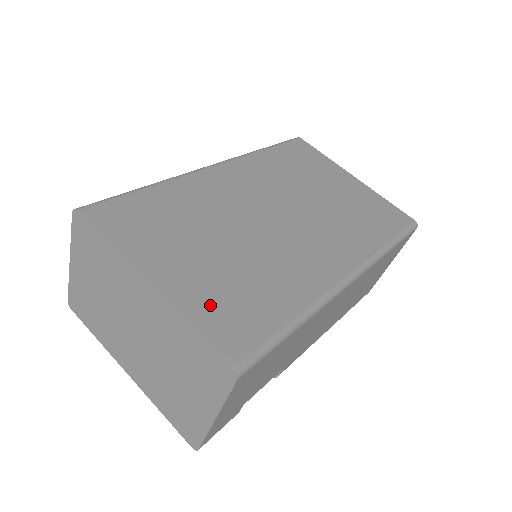
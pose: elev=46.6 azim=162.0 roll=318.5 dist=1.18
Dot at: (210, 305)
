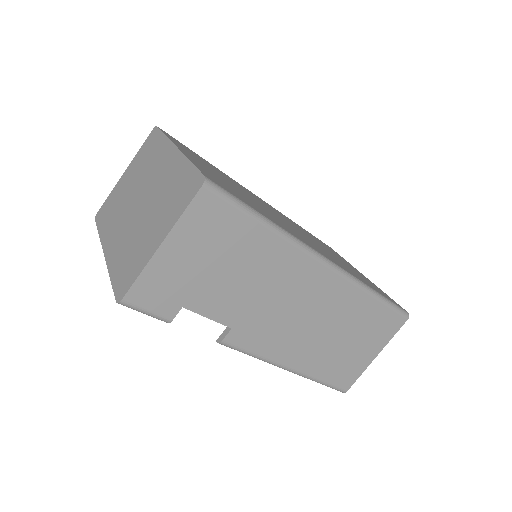
Dot at: (210, 173)
